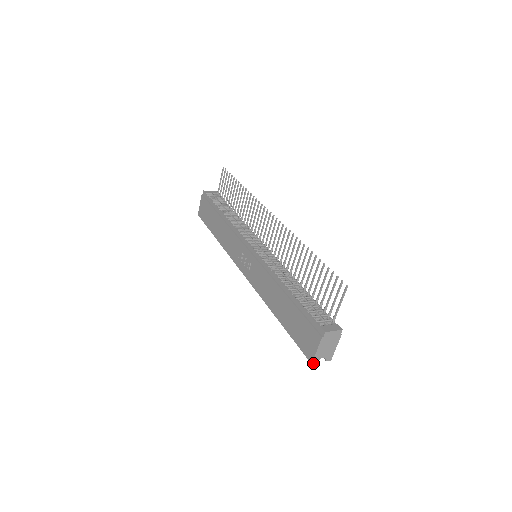
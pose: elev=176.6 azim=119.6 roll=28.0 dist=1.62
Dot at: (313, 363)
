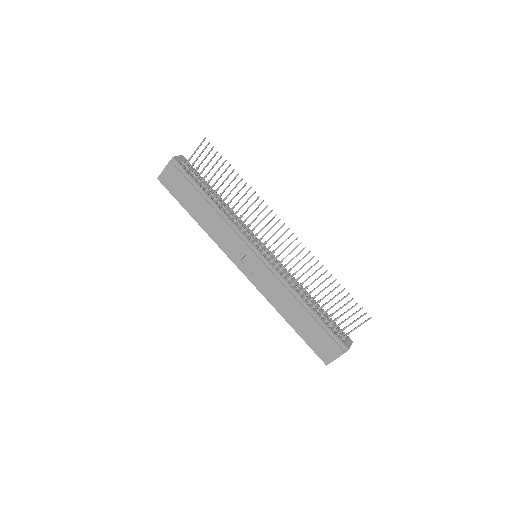
Dot at: (327, 364)
